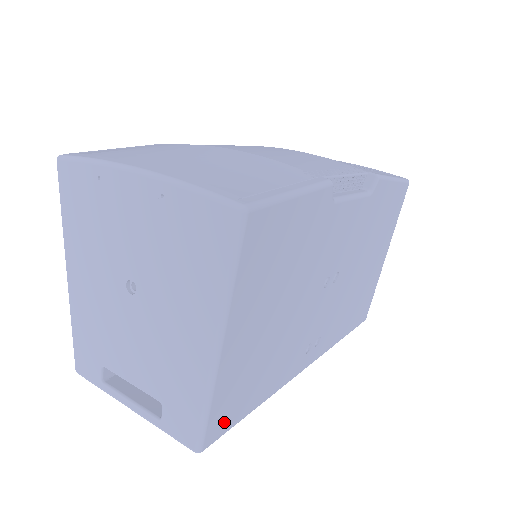
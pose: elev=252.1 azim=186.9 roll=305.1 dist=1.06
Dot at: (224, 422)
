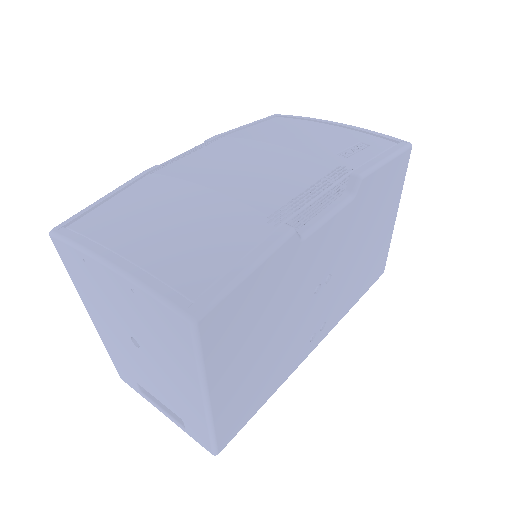
Dot at: (234, 429)
